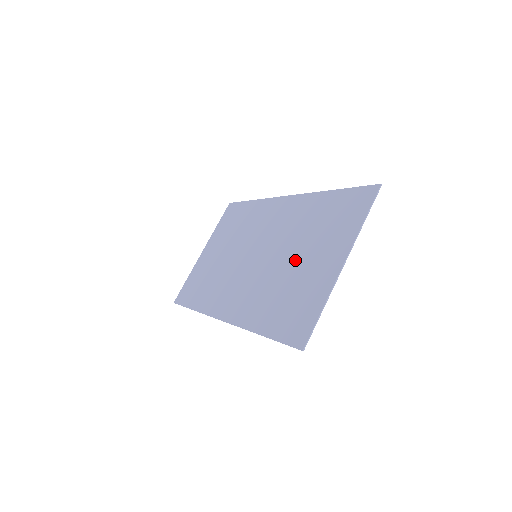
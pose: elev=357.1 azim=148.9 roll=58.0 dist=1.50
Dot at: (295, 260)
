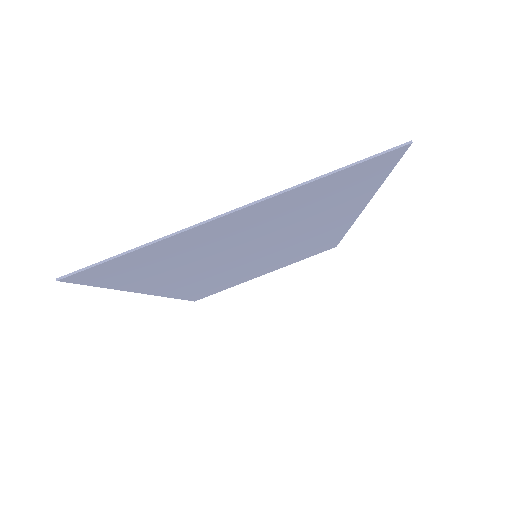
Dot at: (244, 238)
